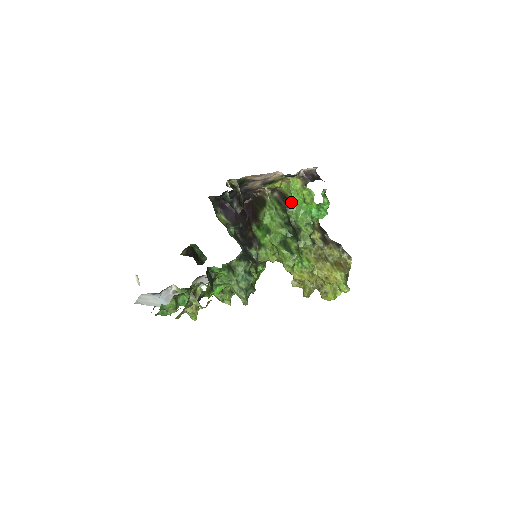
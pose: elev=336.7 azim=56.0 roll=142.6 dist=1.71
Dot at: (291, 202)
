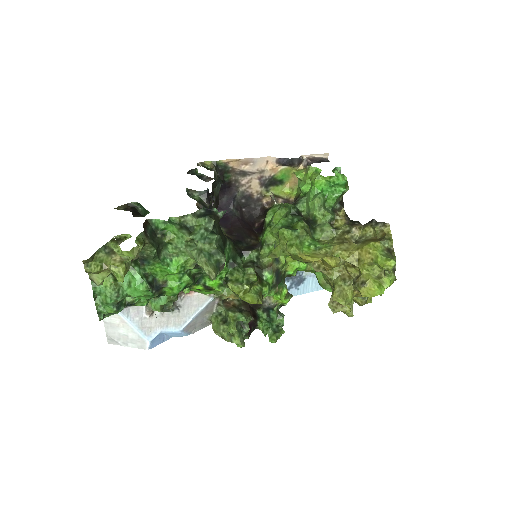
Dot at: (301, 197)
